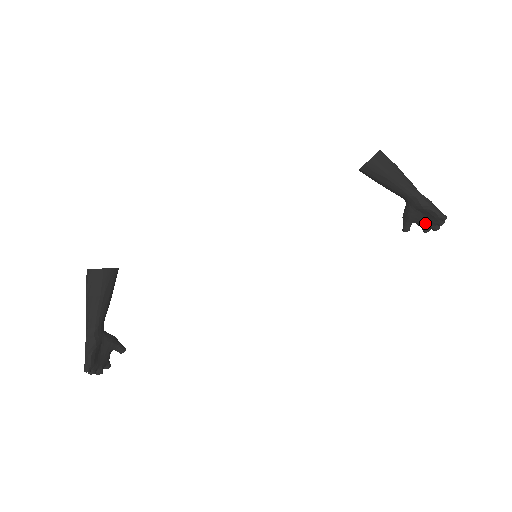
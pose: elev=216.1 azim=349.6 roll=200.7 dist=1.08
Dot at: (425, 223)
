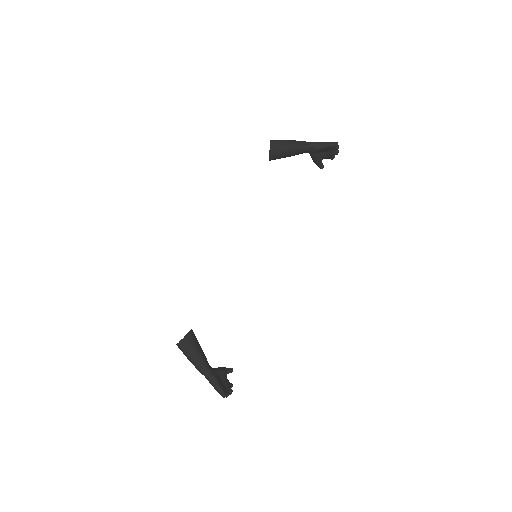
Dot at: (329, 155)
